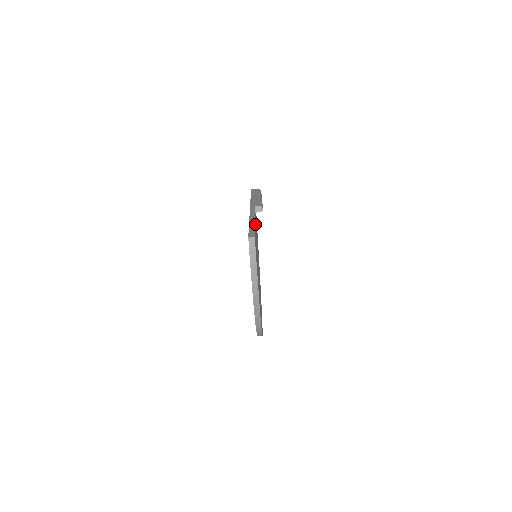
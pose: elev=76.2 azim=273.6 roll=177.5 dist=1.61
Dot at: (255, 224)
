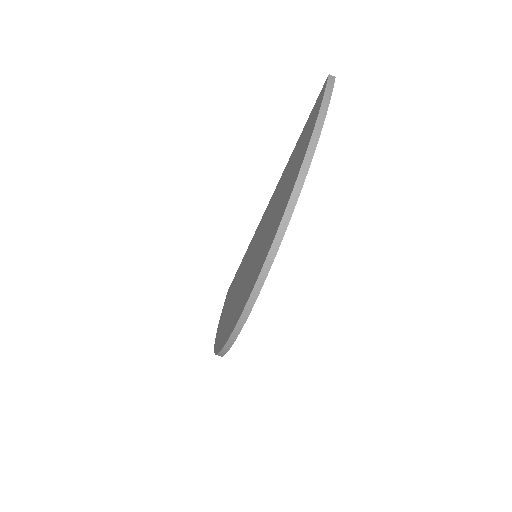
Dot at: occluded
